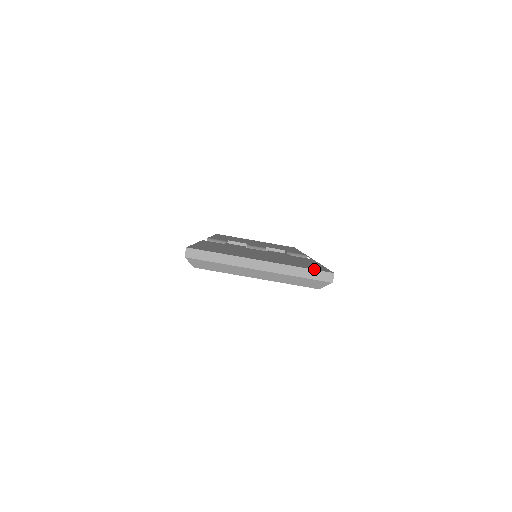
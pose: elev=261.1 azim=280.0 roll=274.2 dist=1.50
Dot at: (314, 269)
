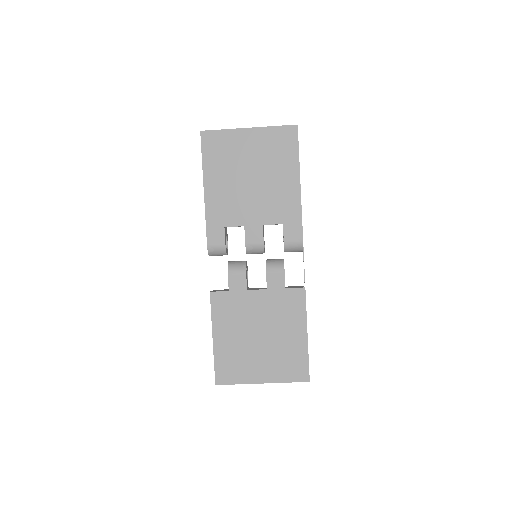
Dot at: (297, 381)
